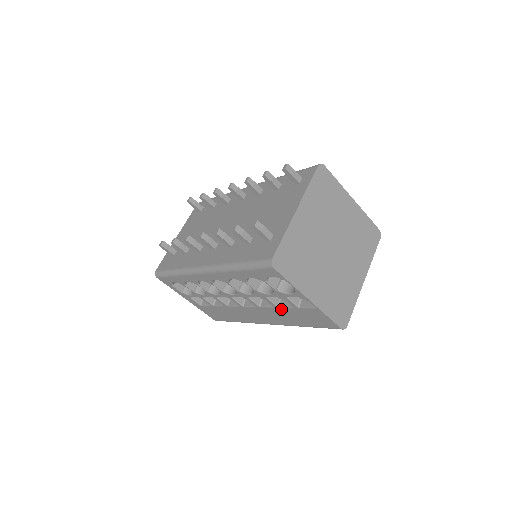
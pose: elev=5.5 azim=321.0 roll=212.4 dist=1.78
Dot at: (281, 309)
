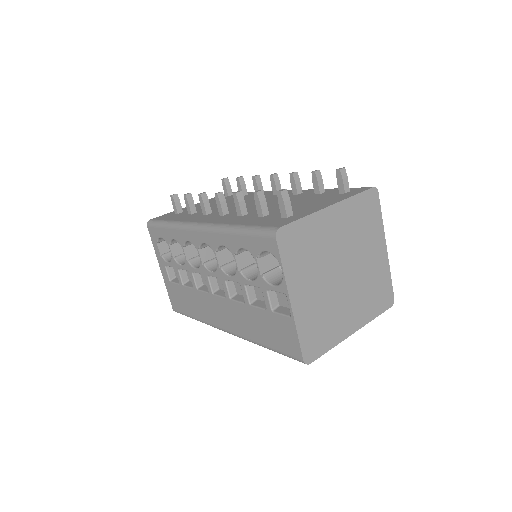
Dot at: (251, 309)
